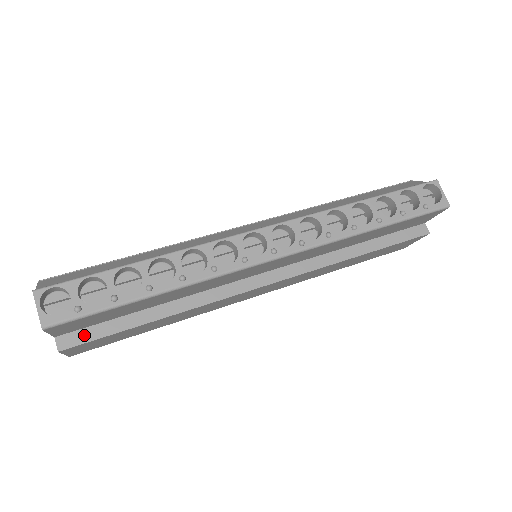
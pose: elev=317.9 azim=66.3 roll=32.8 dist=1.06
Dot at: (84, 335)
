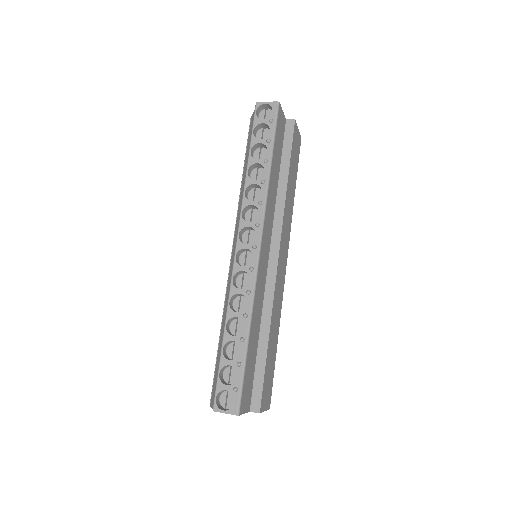
Dot at: (257, 393)
